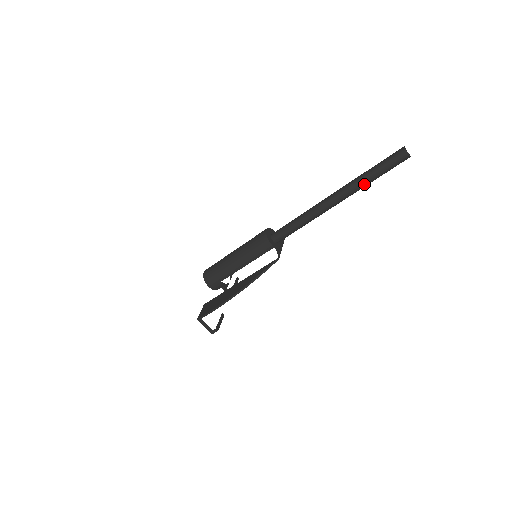
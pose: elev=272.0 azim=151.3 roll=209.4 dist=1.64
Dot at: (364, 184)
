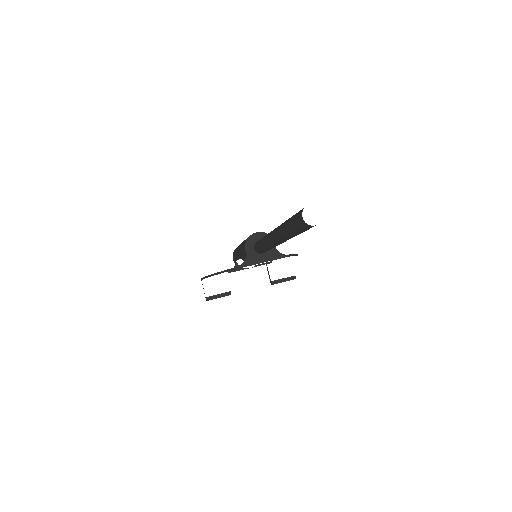
Dot at: (284, 233)
